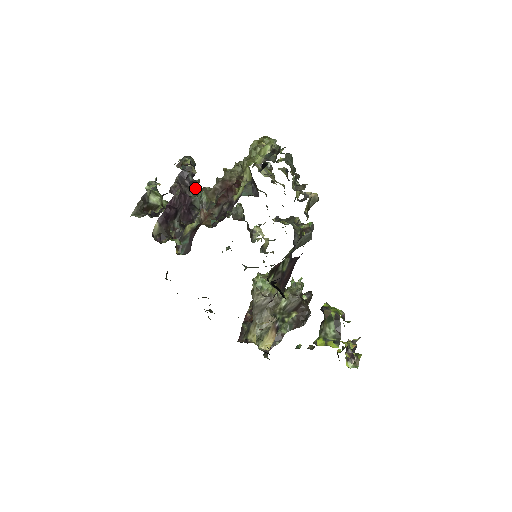
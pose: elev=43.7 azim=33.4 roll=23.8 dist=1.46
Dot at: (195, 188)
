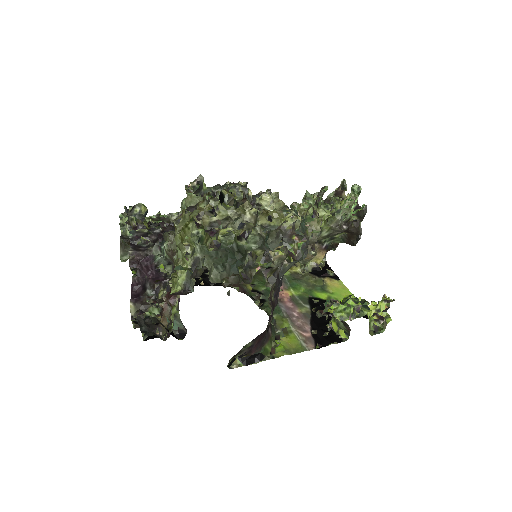
Dot at: (157, 237)
